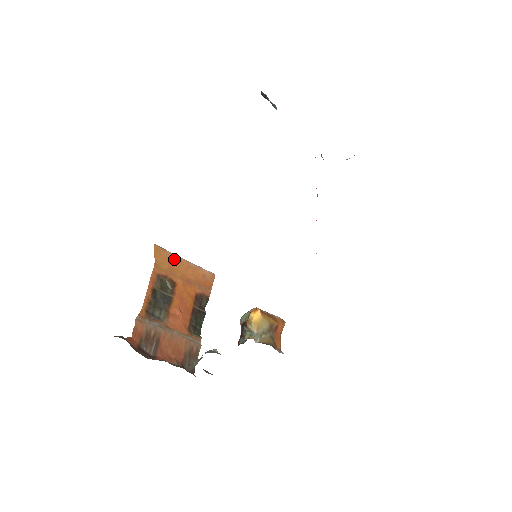
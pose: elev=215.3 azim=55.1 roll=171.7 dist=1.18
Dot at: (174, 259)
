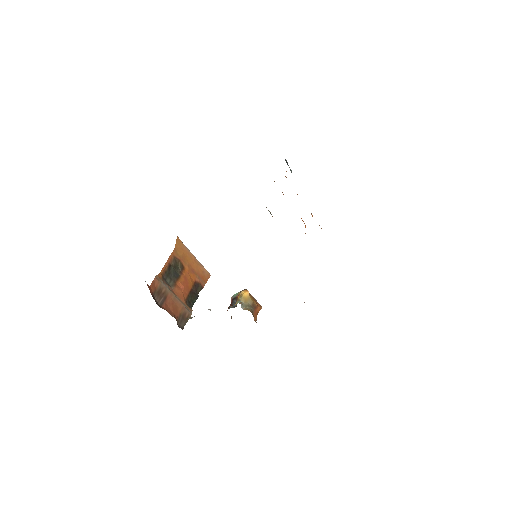
Dot at: (187, 252)
